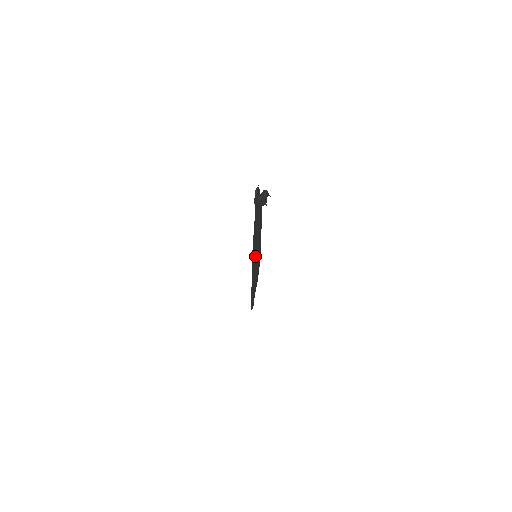
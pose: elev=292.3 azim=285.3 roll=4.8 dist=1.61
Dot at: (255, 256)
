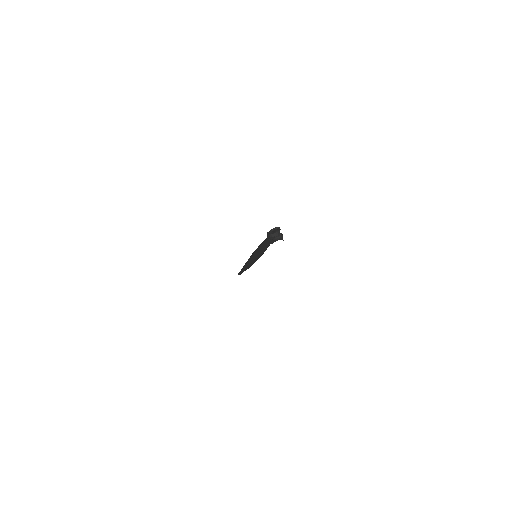
Dot at: (253, 256)
